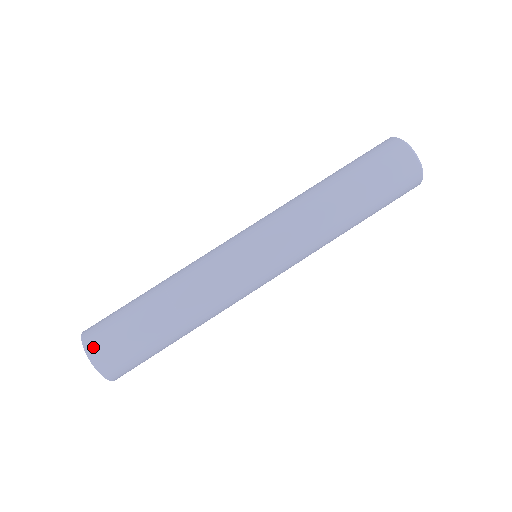
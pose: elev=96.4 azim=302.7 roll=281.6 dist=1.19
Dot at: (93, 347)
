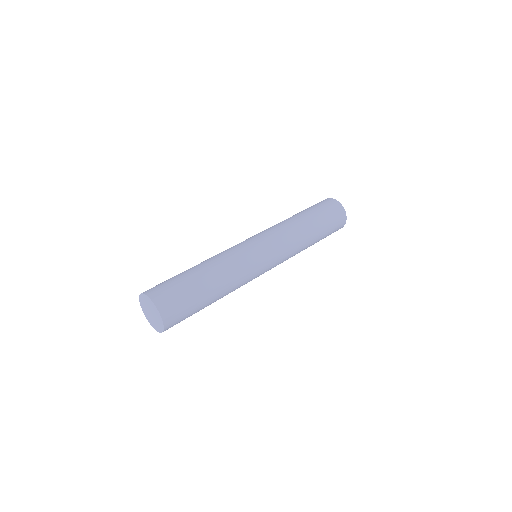
Dot at: (162, 304)
